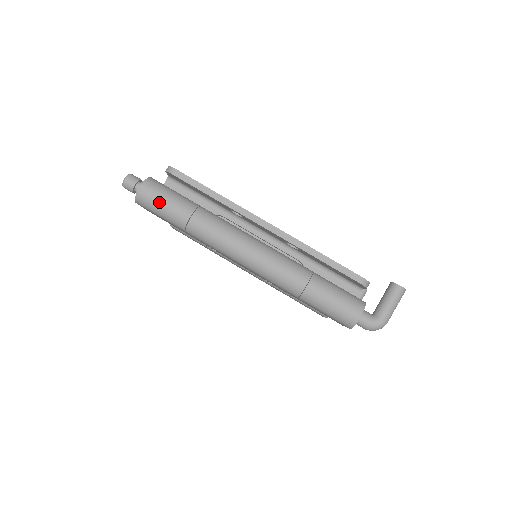
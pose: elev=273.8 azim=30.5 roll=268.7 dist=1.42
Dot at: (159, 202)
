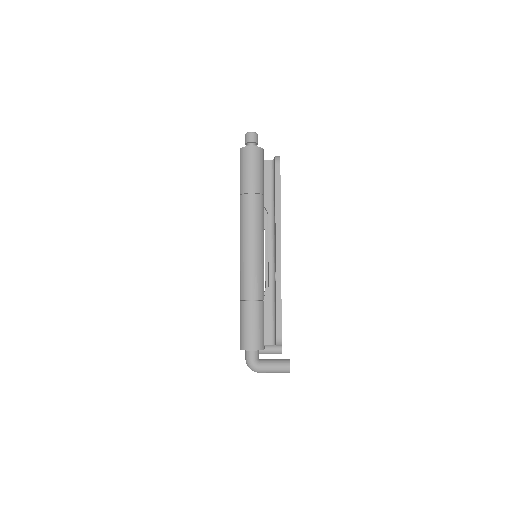
Dot at: (249, 165)
